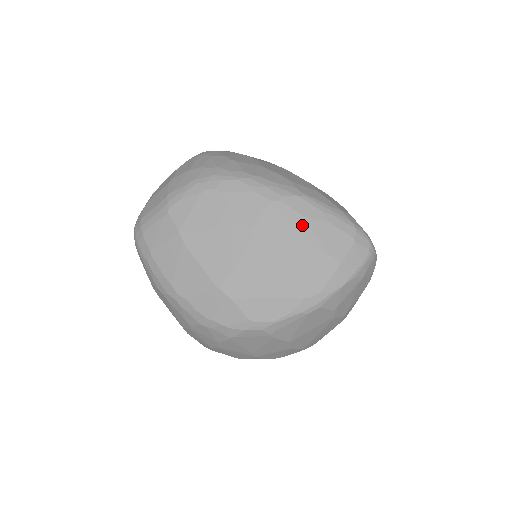
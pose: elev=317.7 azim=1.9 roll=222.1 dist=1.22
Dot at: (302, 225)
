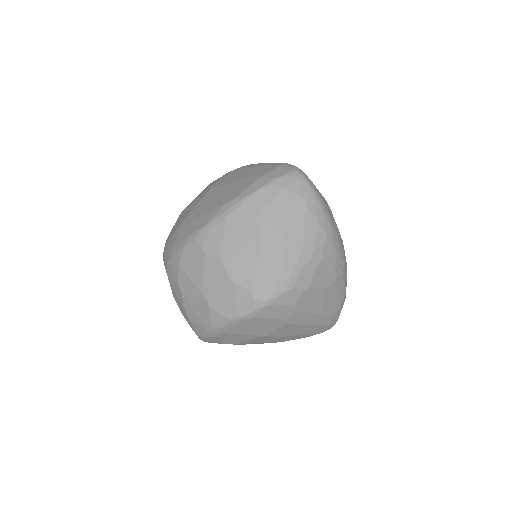
Dot at: (245, 172)
